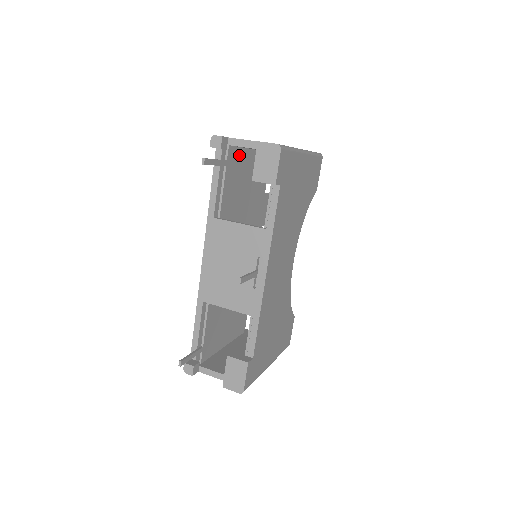
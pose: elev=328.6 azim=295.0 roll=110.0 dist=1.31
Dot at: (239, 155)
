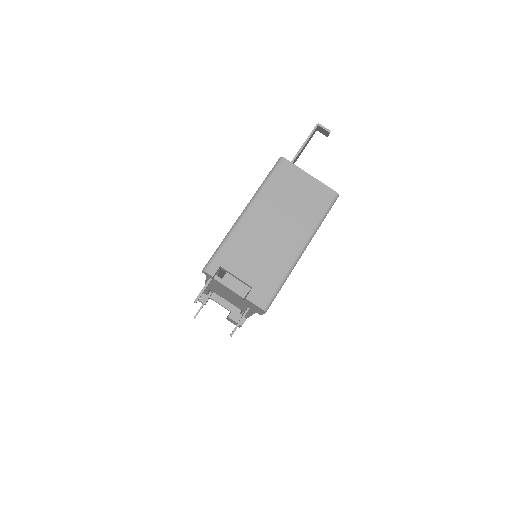
Dot at: occluded
